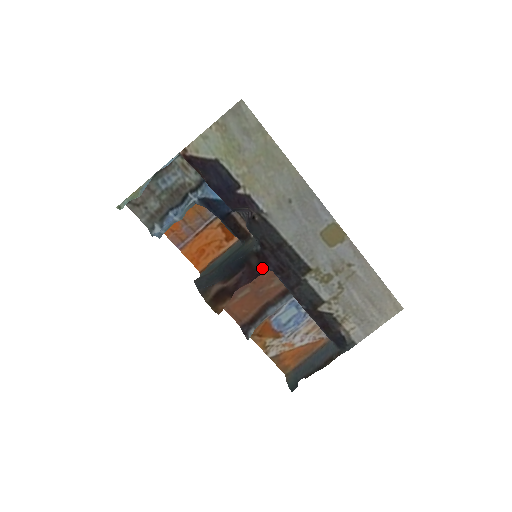
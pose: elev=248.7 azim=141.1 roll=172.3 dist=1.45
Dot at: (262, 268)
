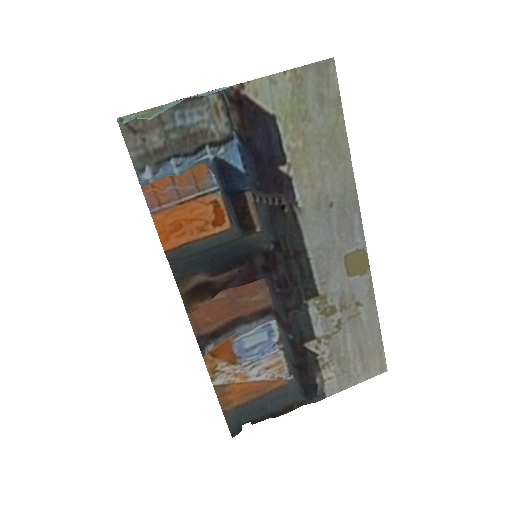
Dot at: (265, 273)
